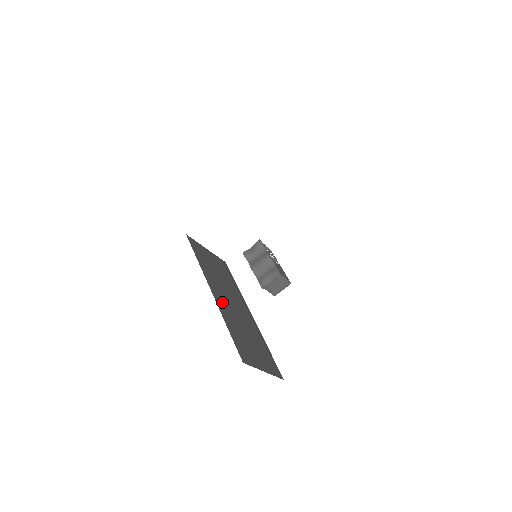
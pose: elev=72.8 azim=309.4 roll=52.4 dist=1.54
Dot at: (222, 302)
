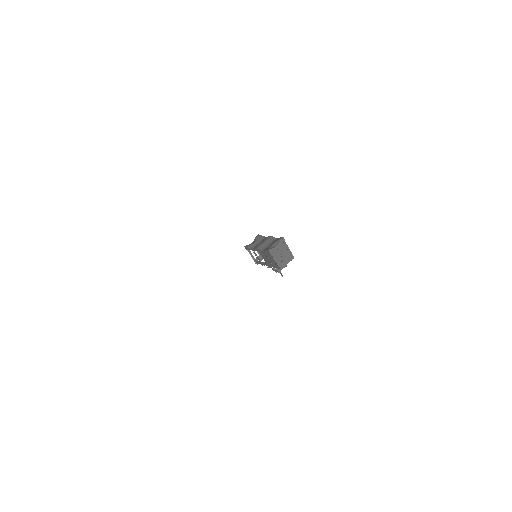
Dot at: occluded
